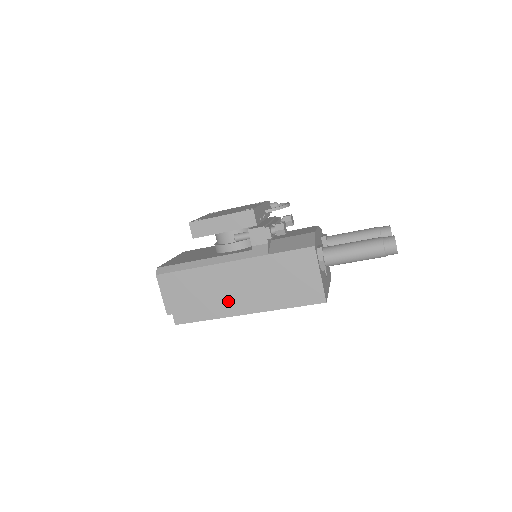
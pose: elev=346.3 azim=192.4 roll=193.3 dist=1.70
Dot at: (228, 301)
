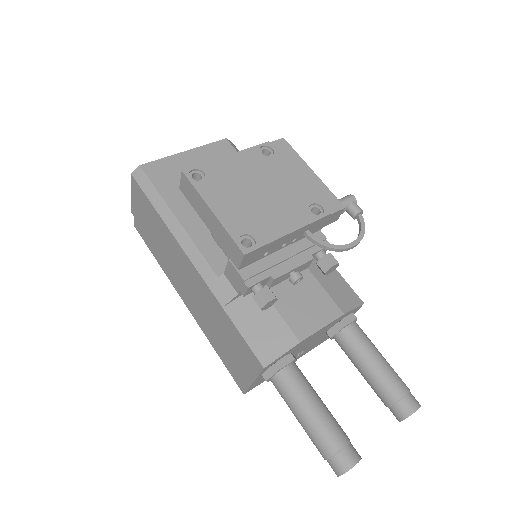
Dot at: (176, 276)
